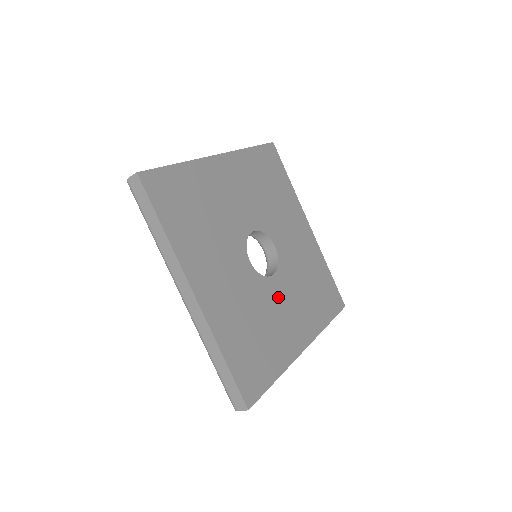
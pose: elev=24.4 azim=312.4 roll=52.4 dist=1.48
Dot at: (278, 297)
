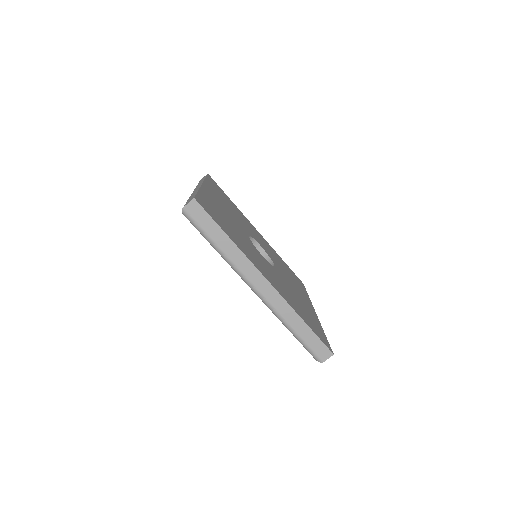
Dot at: (260, 258)
